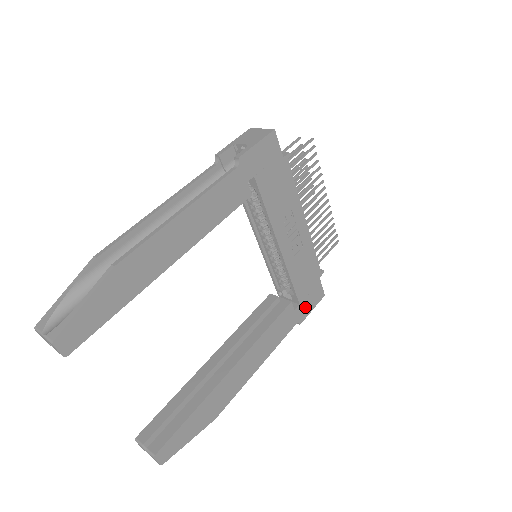
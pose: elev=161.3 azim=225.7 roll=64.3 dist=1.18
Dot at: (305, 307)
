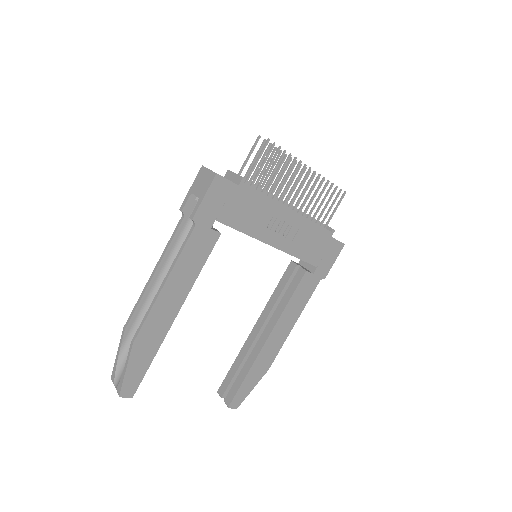
Dot at: (325, 265)
